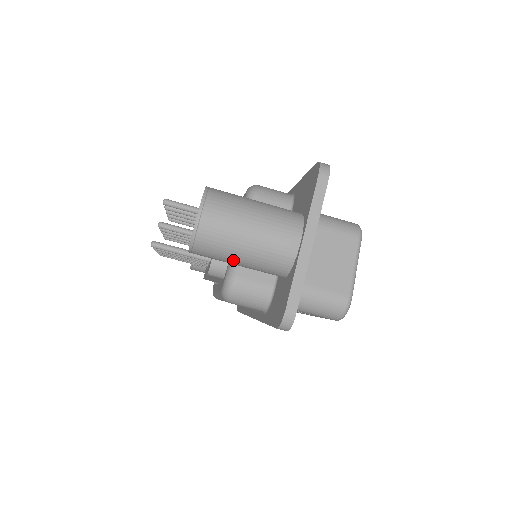
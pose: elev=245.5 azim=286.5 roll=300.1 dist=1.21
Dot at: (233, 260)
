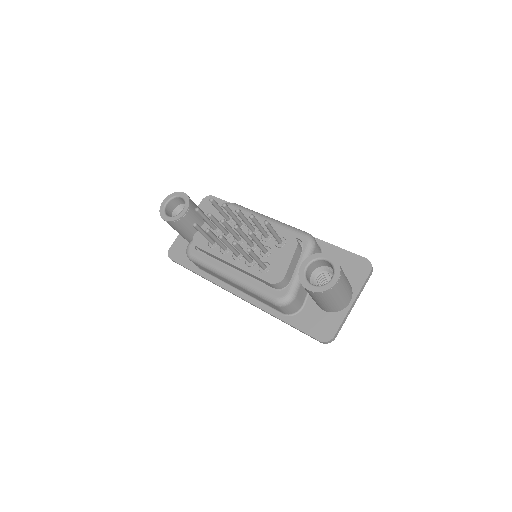
Dot at: (323, 301)
